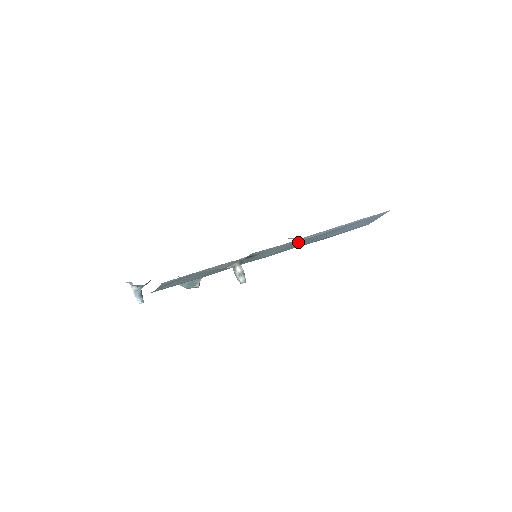
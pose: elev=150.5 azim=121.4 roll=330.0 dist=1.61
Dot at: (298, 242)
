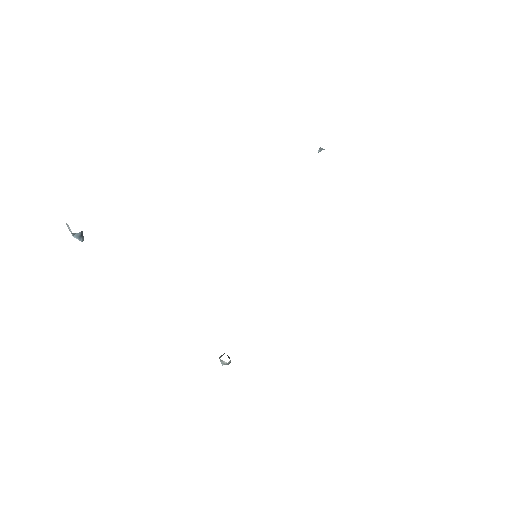
Dot at: occluded
